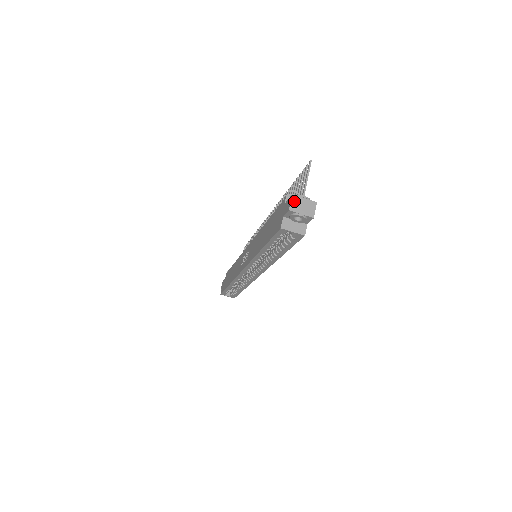
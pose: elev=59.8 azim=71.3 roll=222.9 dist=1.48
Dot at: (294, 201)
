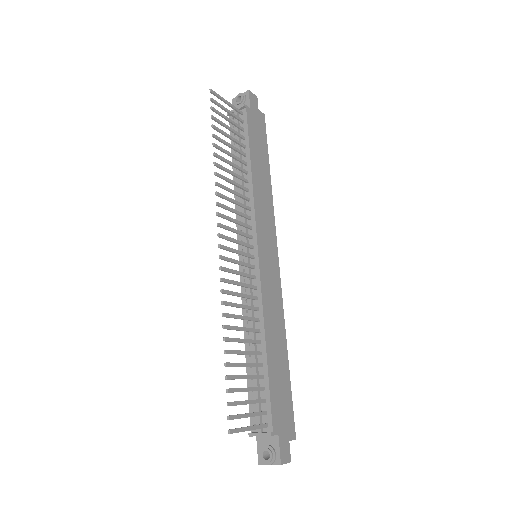
Dot at: occluded
